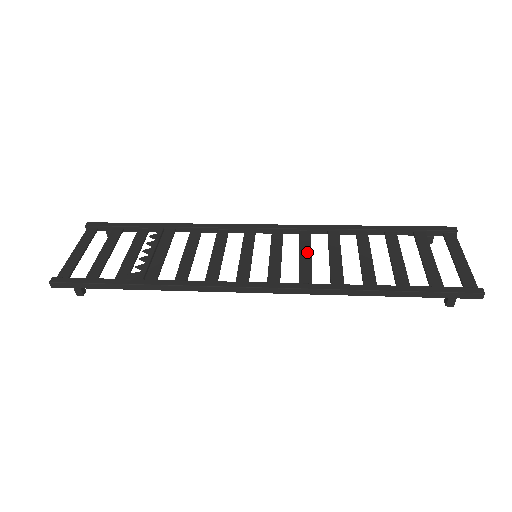
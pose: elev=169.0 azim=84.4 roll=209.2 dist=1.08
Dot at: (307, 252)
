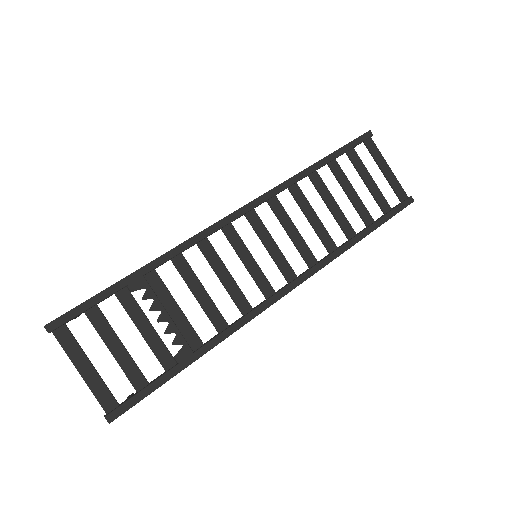
Dot at: (291, 226)
